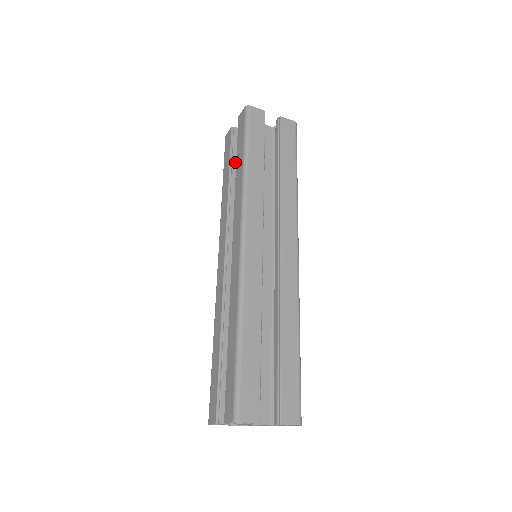
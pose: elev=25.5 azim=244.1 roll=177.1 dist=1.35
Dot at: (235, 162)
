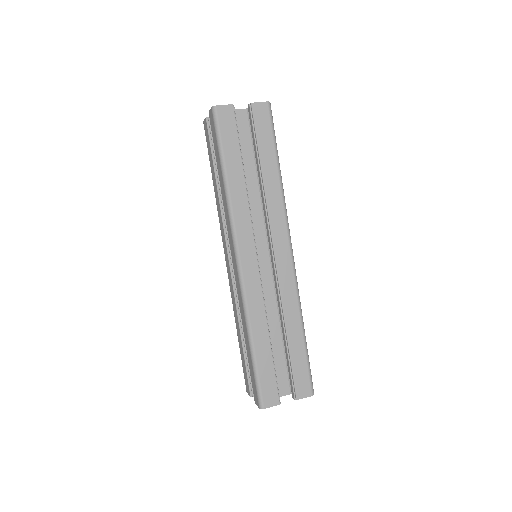
Dot at: occluded
